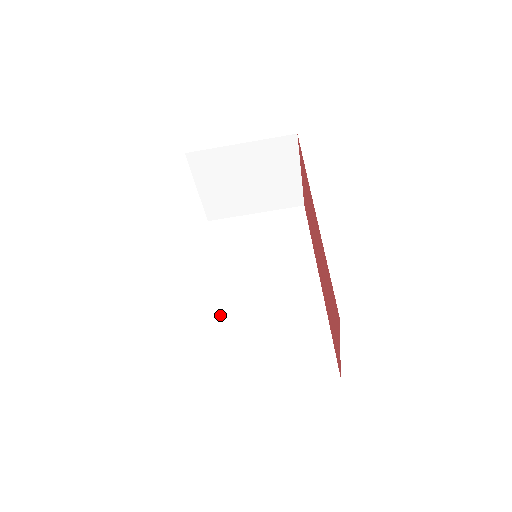
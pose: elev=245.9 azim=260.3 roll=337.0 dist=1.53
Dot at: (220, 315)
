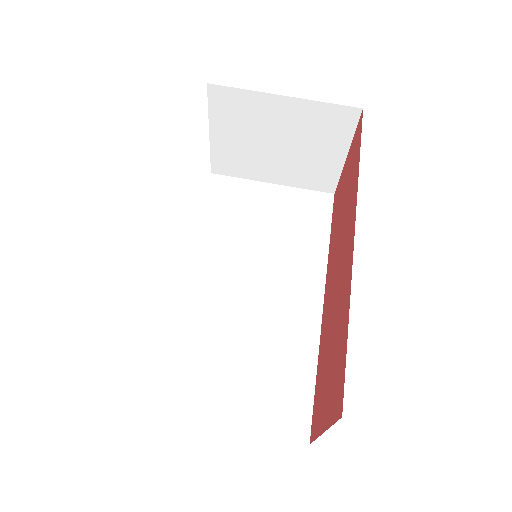
Dot at: (189, 307)
